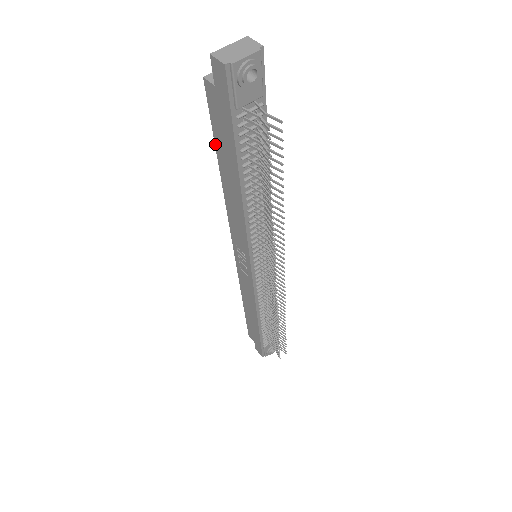
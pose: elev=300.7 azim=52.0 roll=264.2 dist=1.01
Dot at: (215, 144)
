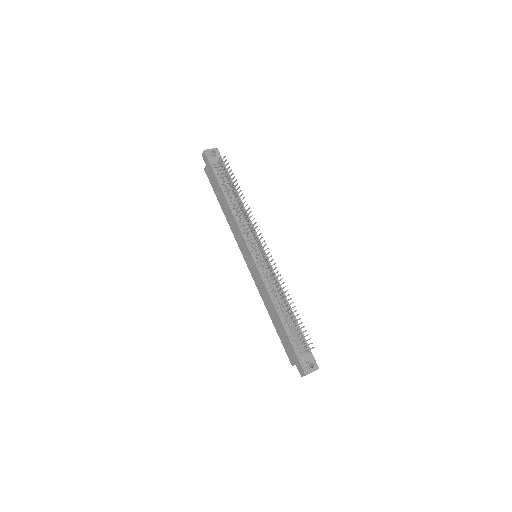
Dot at: (215, 194)
